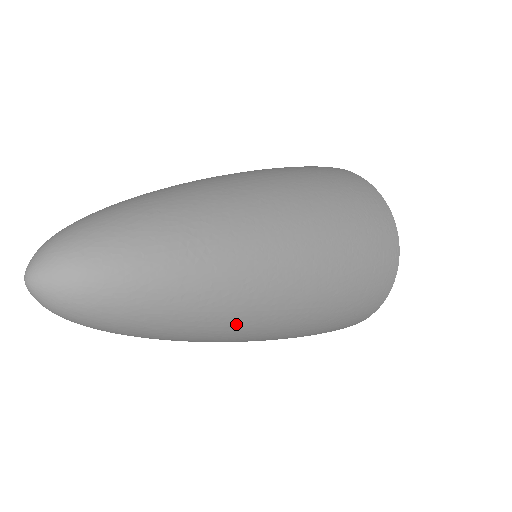
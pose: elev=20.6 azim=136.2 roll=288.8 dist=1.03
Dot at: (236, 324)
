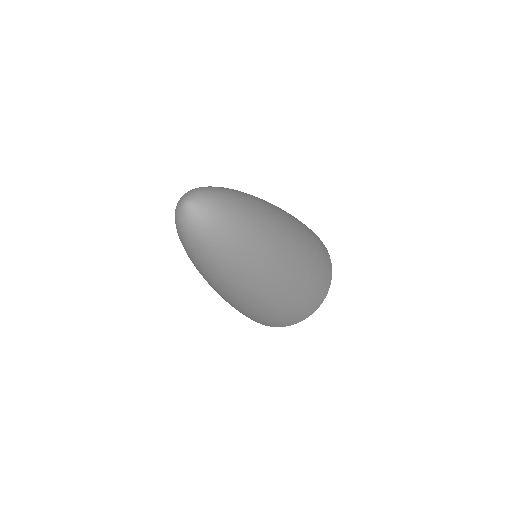
Dot at: (248, 285)
